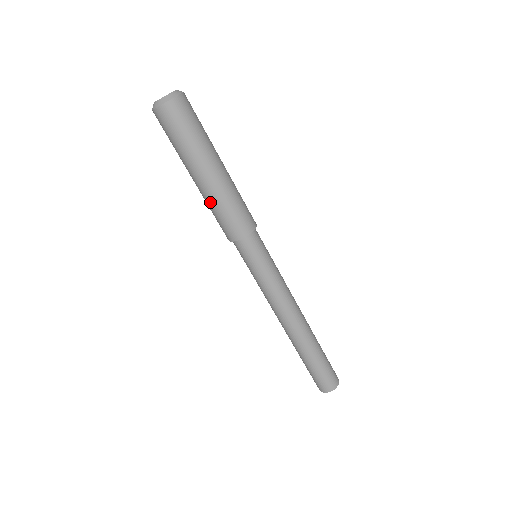
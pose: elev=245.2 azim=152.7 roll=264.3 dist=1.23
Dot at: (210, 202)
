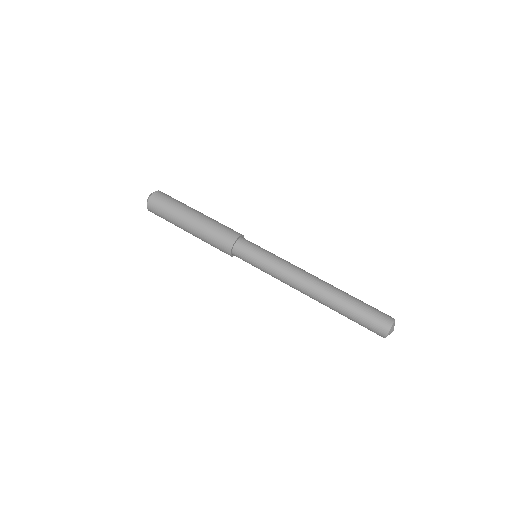
Dot at: (202, 237)
